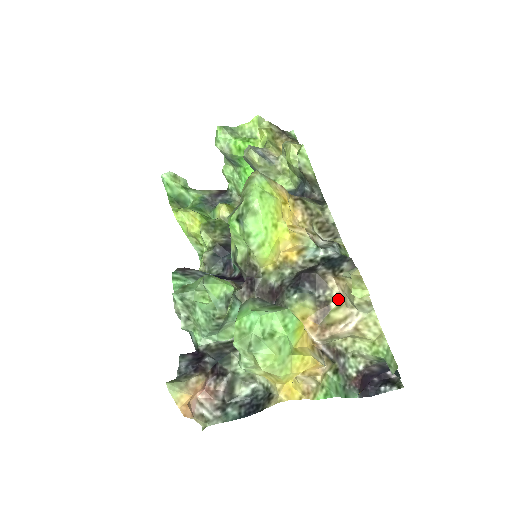
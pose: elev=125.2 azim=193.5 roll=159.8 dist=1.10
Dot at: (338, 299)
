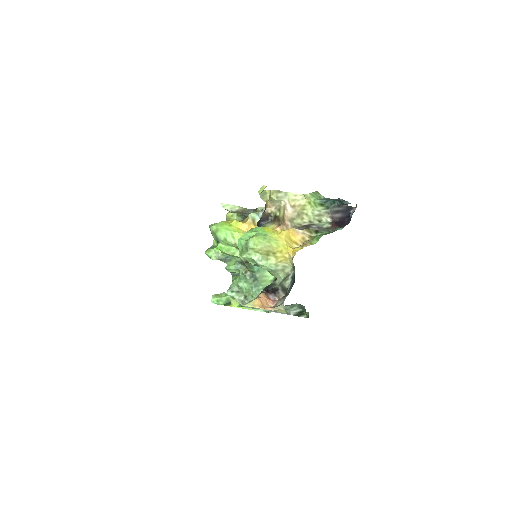
Dot at: (277, 210)
